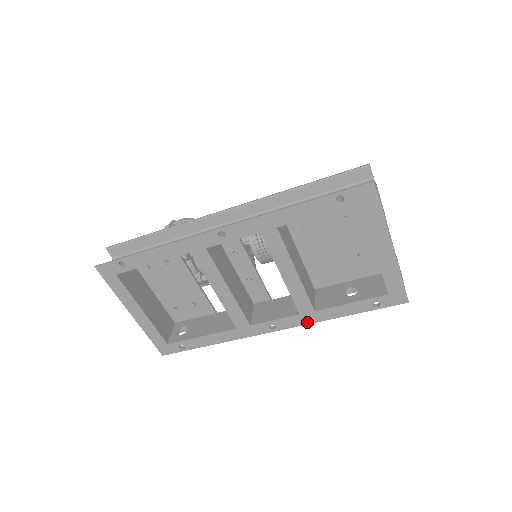
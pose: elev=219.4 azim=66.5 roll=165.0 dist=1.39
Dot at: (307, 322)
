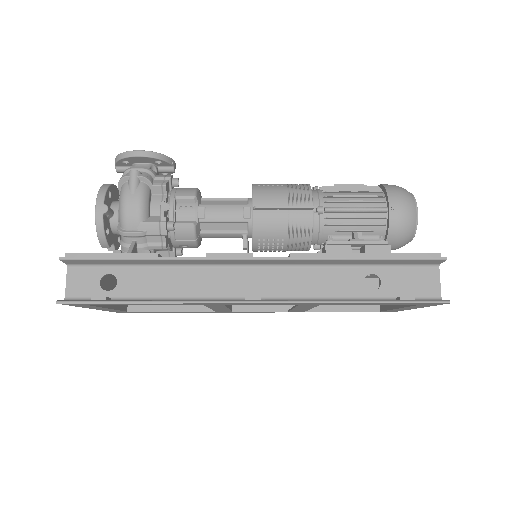
Dot at: occluded
